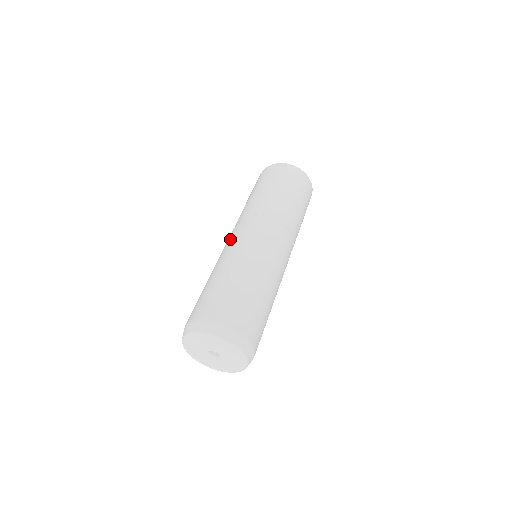
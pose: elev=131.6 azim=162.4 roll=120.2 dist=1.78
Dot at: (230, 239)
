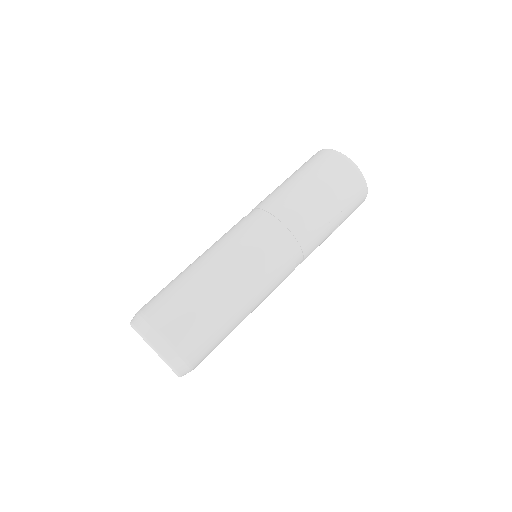
Dot at: occluded
